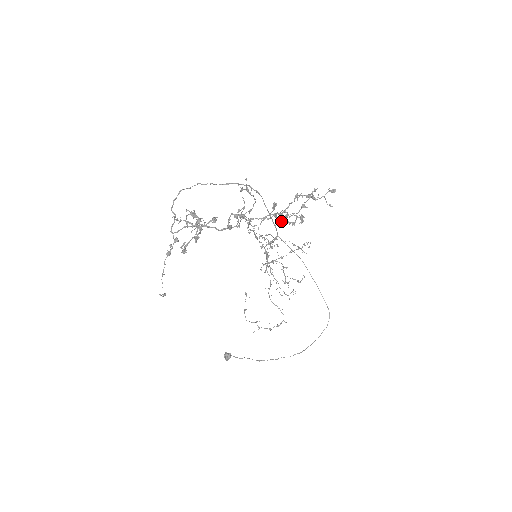
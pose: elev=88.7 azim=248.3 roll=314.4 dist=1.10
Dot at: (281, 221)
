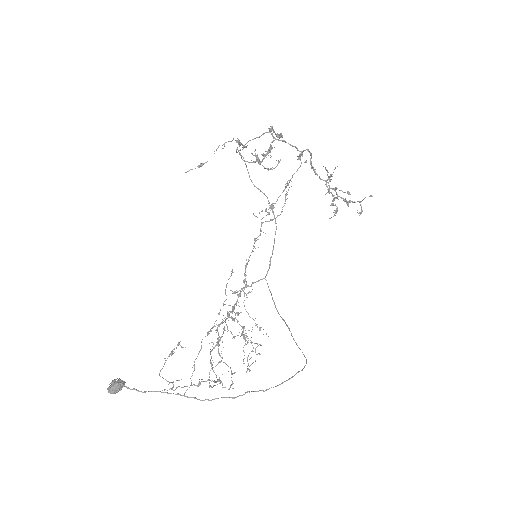
Dot at: (331, 188)
